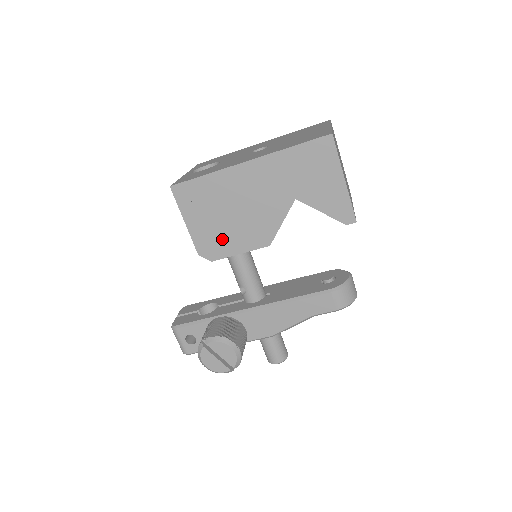
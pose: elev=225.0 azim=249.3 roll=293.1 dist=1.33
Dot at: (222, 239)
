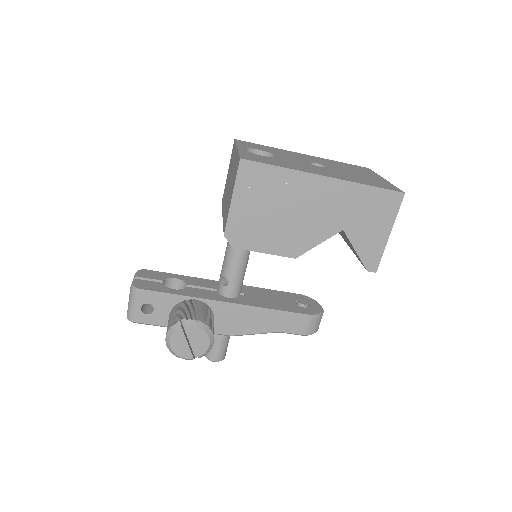
Dot at: (257, 232)
